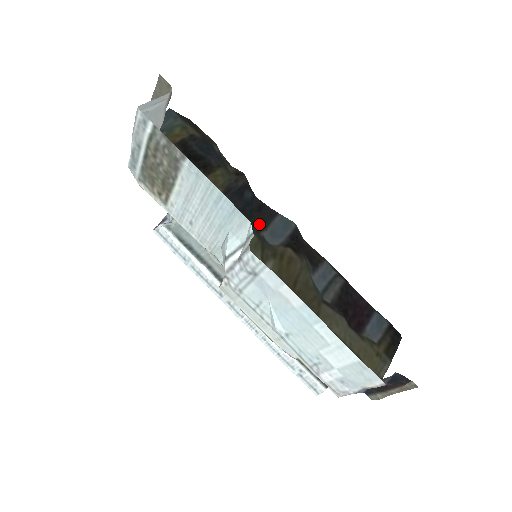
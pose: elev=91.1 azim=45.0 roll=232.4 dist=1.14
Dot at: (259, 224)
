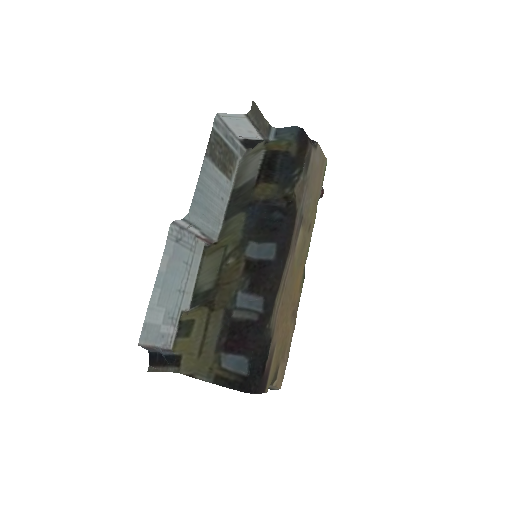
Dot at: (260, 237)
